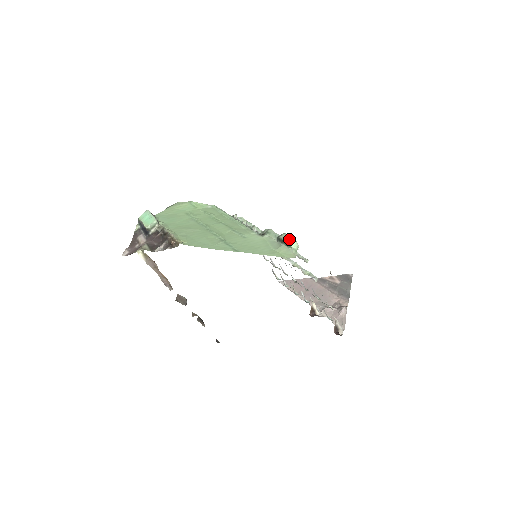
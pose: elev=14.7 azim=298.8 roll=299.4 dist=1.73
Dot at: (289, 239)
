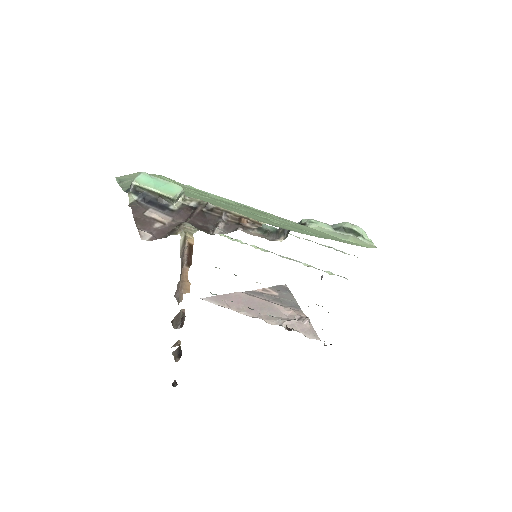
Dot at: (359, 228)
